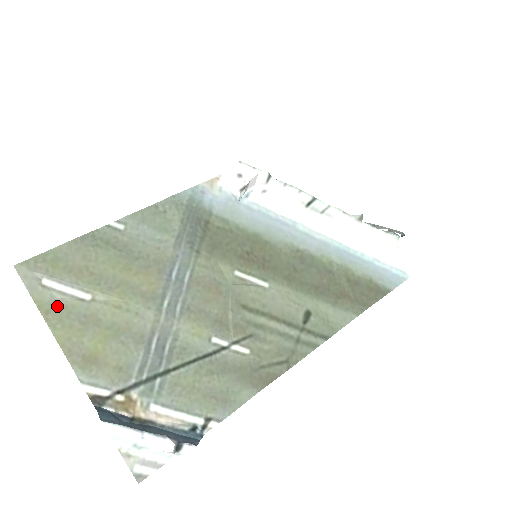
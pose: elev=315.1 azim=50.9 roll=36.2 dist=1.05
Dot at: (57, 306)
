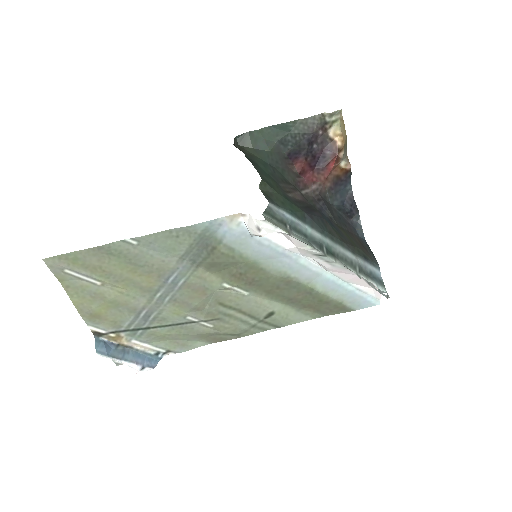
Dot at: (75, 284)
